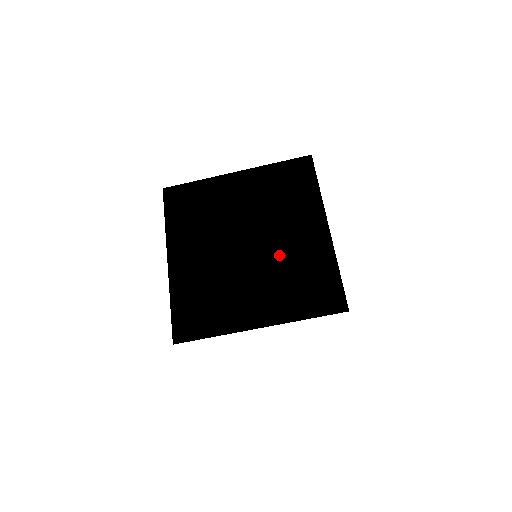
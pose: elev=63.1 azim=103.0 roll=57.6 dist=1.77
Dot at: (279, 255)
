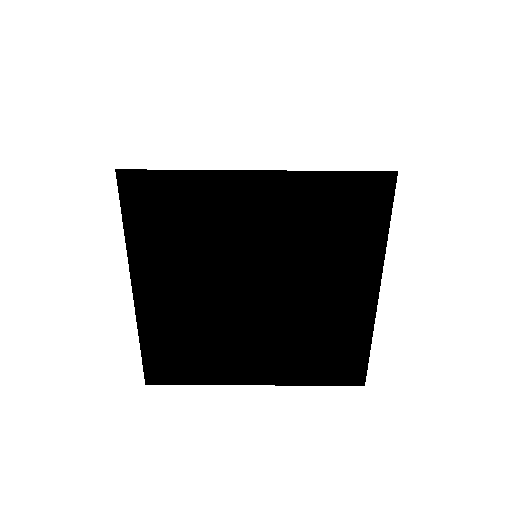
Dot at: occluded
